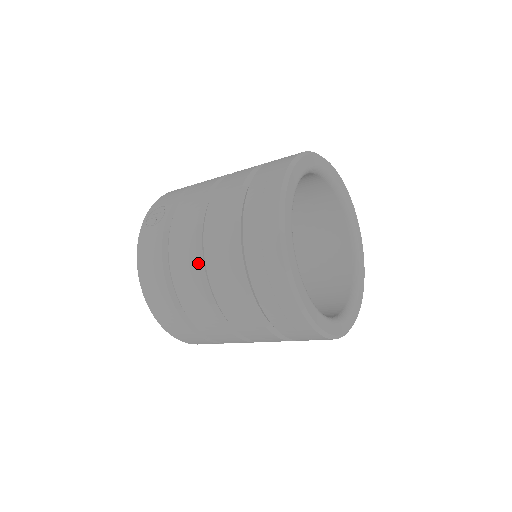
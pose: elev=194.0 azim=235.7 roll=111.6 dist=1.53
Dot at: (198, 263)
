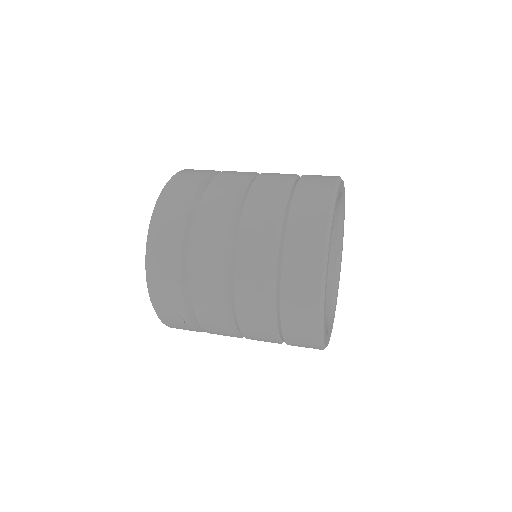
Dot at: occluded
